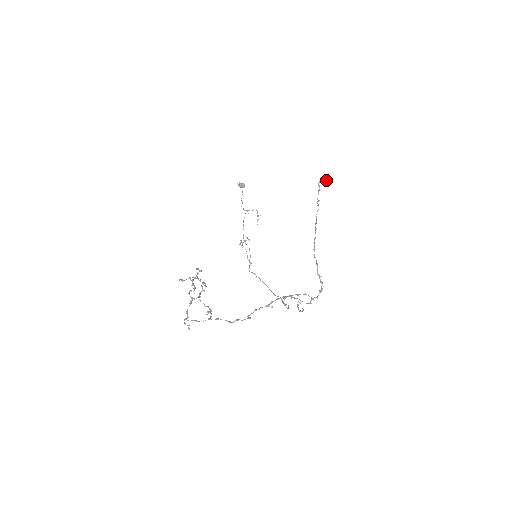
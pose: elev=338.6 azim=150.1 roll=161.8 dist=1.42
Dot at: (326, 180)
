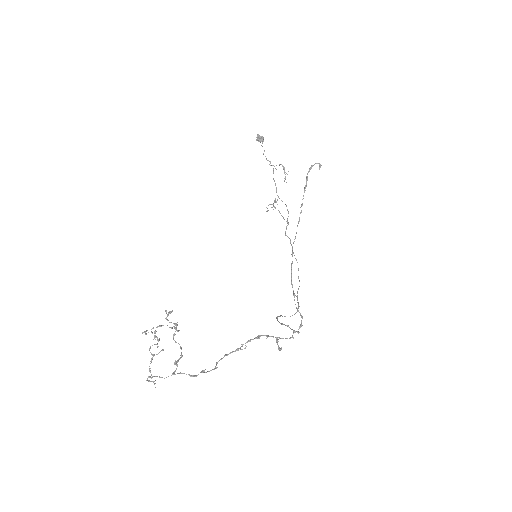
Dot at: (319, 165)
